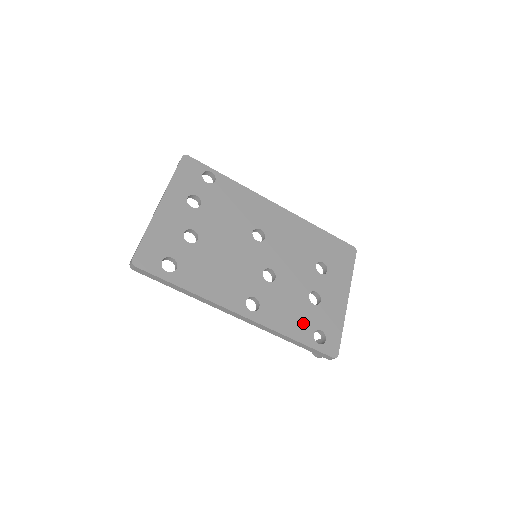
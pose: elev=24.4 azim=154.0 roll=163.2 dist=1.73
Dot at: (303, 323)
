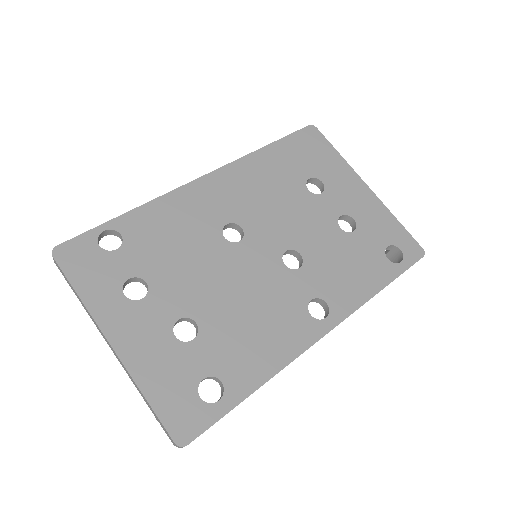
Dot at: (370, 262)
